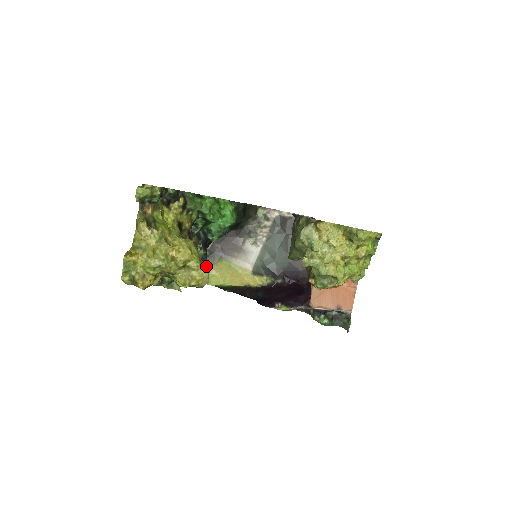
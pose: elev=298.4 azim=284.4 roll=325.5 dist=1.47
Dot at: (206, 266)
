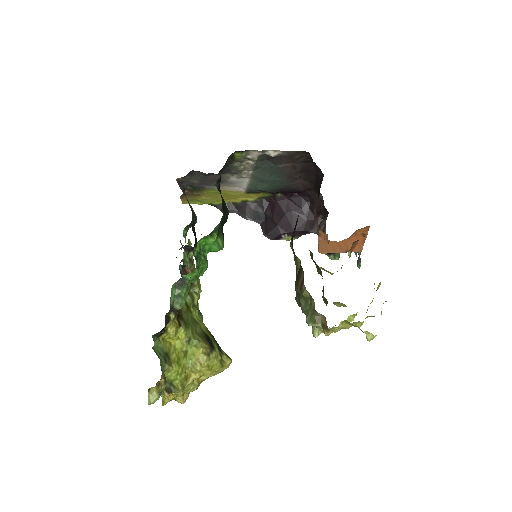
Dot at: (192, 195)
